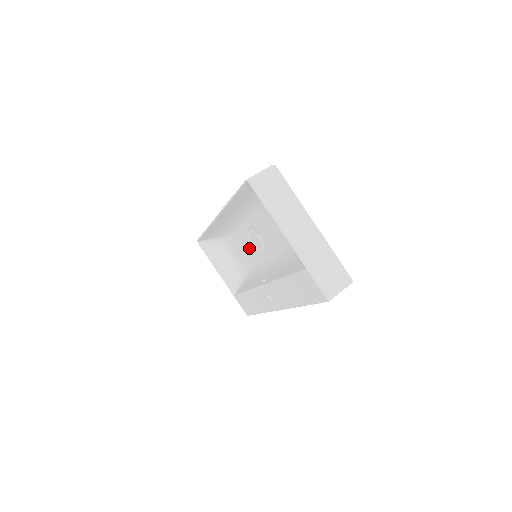
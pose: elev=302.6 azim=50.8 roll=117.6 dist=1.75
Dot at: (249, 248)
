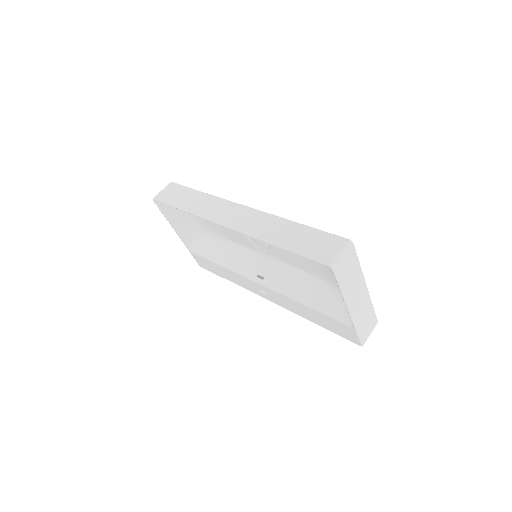
Dot at: (237, 233)
